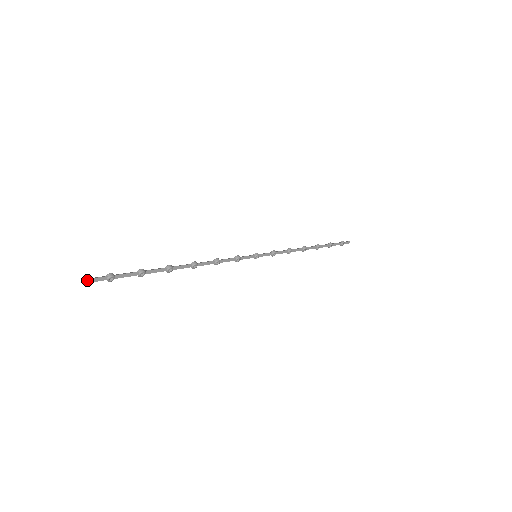
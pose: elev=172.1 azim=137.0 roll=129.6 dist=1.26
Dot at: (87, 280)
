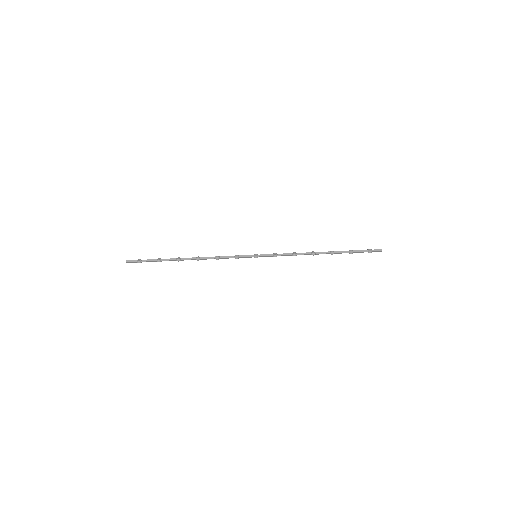
Dot at: (126, 261)
